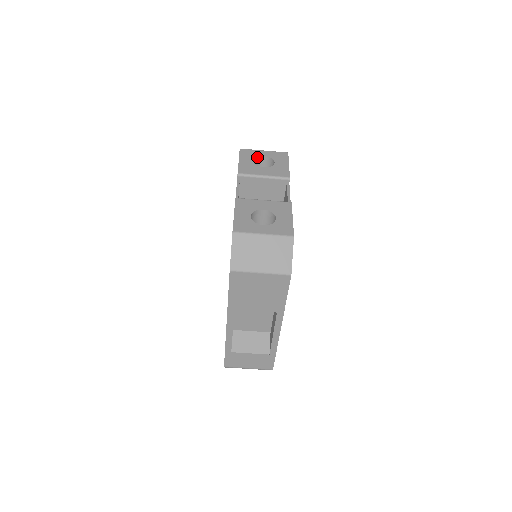
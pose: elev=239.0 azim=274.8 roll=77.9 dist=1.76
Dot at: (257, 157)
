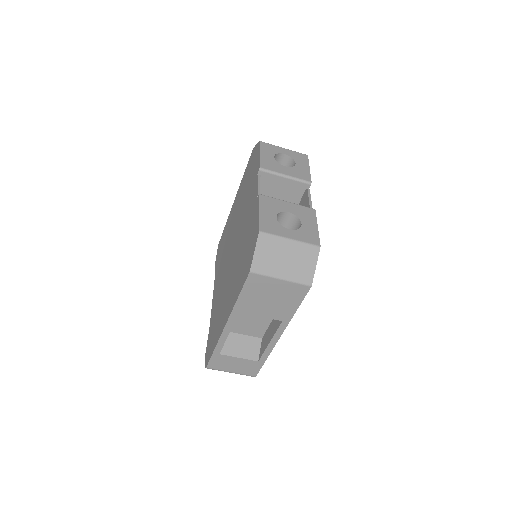
Dot at: (278, 154)
